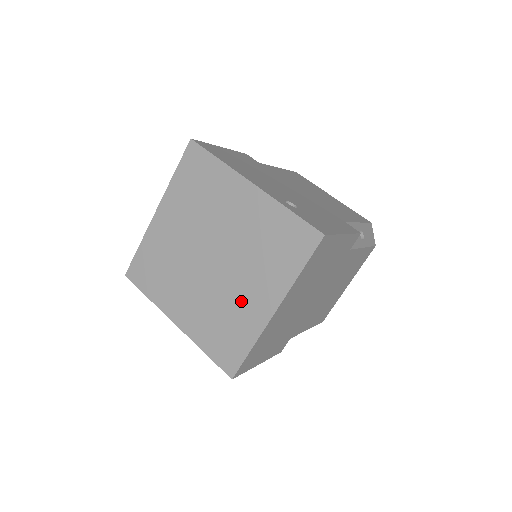
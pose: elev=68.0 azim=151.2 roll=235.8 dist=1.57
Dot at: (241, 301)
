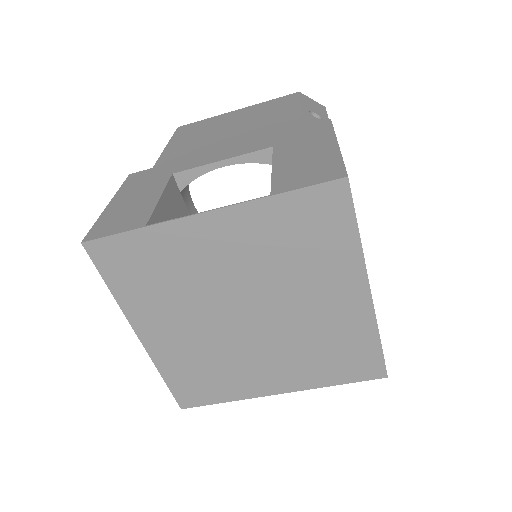
Dot at: (250, 368)
